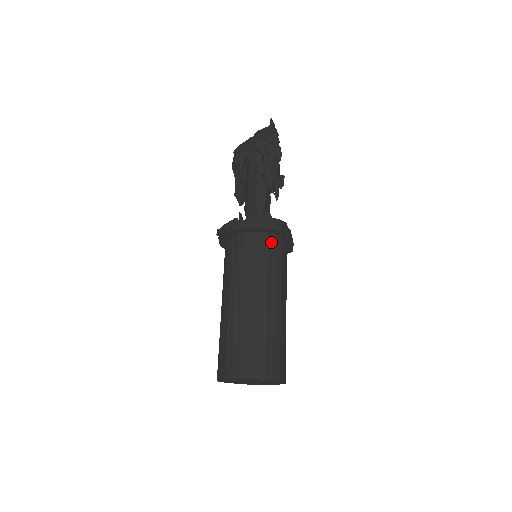
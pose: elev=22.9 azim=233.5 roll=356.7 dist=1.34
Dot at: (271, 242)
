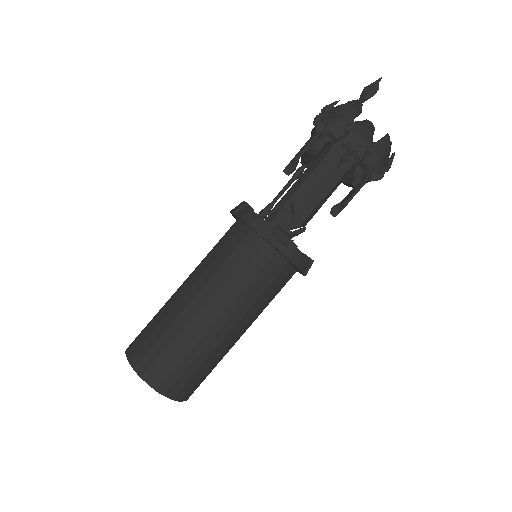
Dot at: (290, 278)
